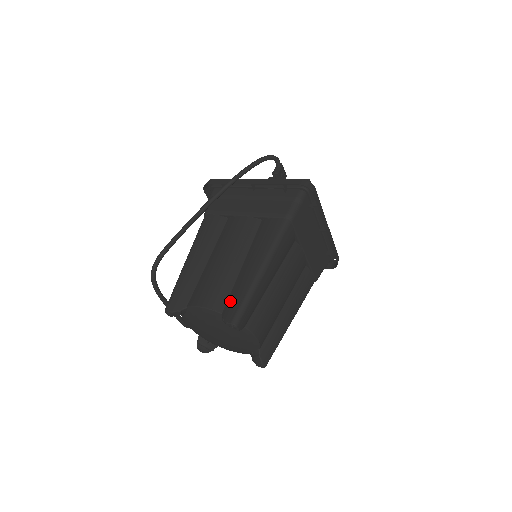
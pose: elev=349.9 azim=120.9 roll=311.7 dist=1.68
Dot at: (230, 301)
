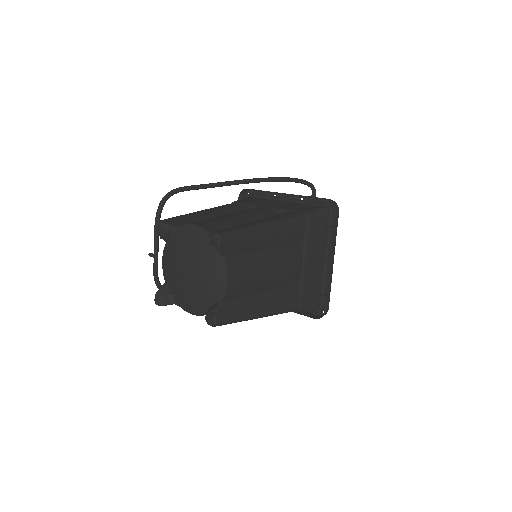
Dot at: occluded
